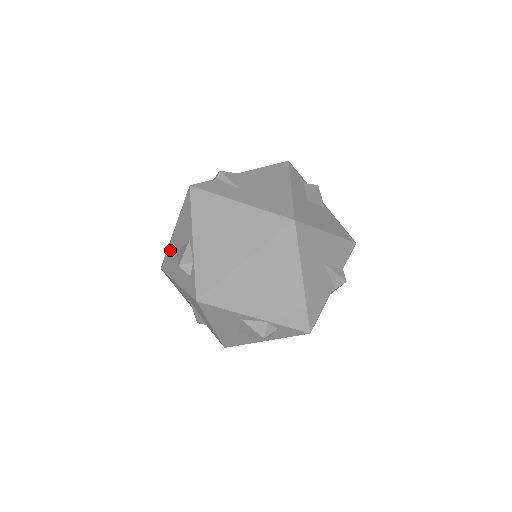
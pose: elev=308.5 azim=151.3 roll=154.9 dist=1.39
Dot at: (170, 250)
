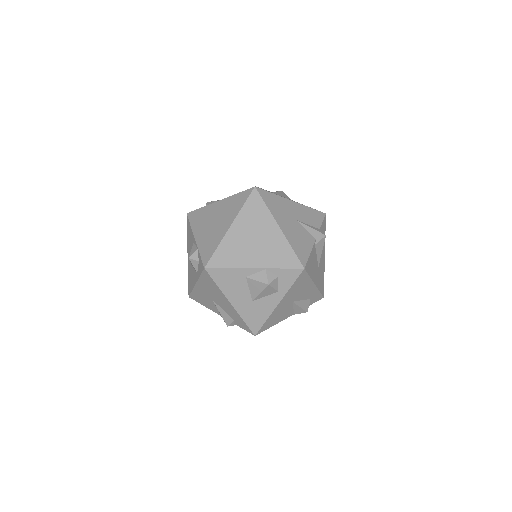
Dot at: (189, 272)
